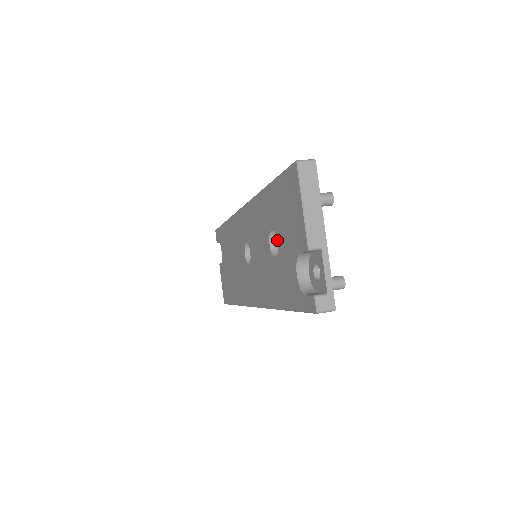
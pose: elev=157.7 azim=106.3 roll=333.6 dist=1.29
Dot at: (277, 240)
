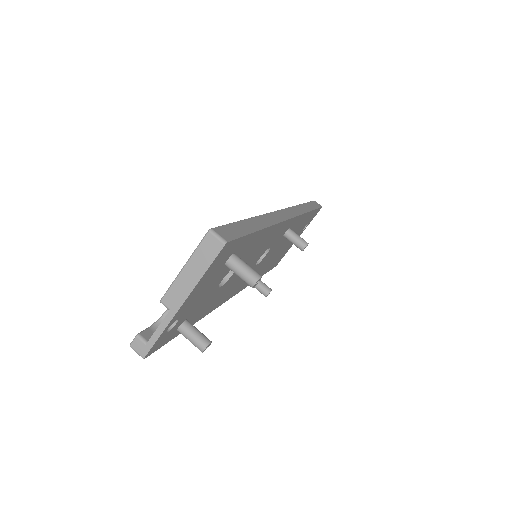
Dot at: occluded
